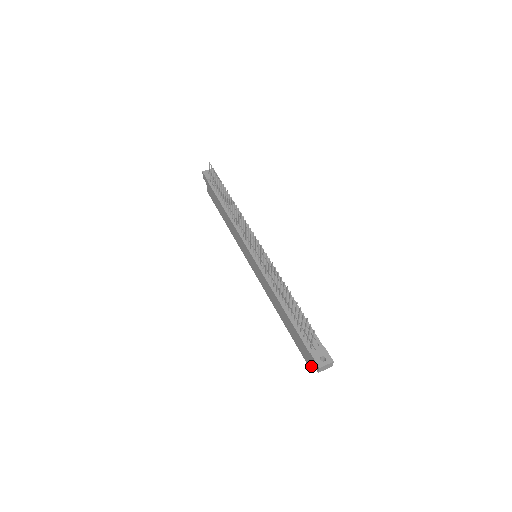
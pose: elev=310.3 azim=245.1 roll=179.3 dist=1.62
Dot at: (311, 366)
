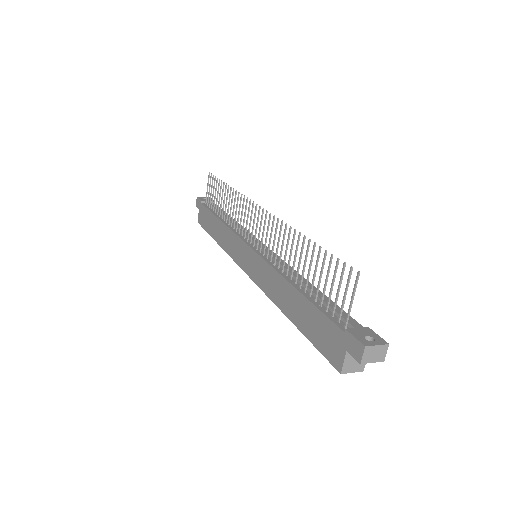
Dot at: (343, 367)
